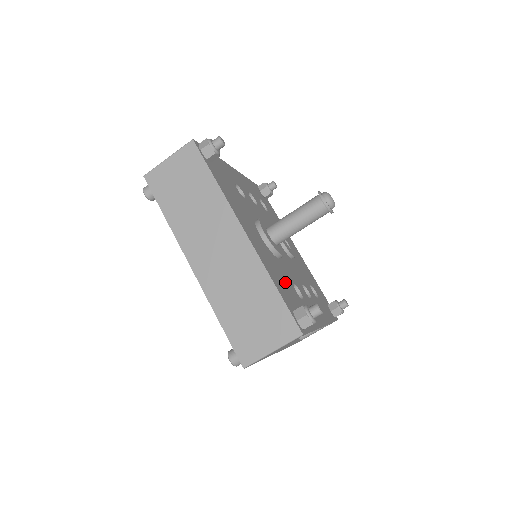
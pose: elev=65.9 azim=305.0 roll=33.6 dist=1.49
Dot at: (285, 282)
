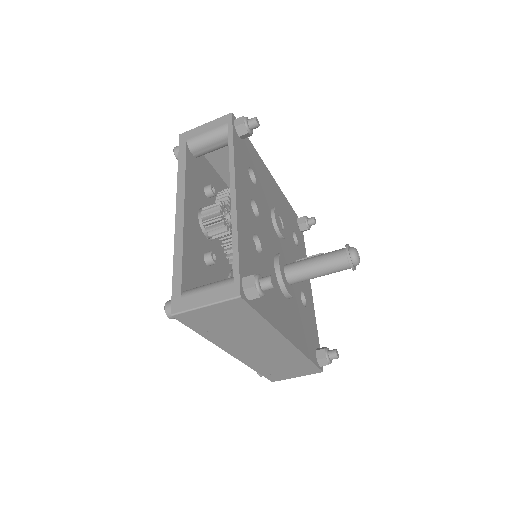
Dot at: (303, 321)
